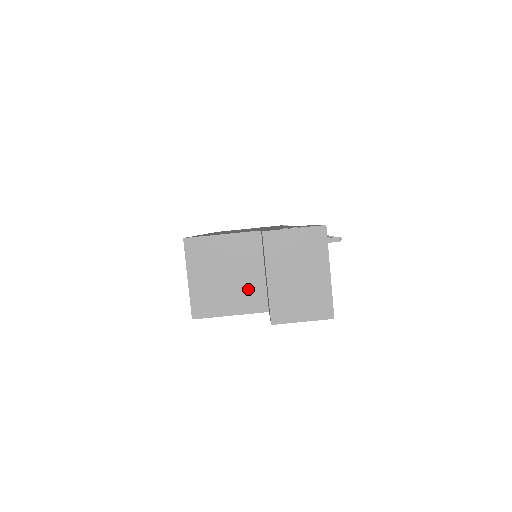
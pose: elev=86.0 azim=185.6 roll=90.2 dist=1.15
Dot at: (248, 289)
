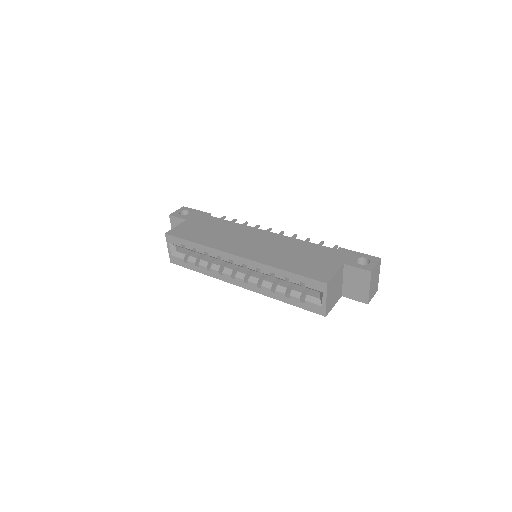
Dot at: (339, 291)
